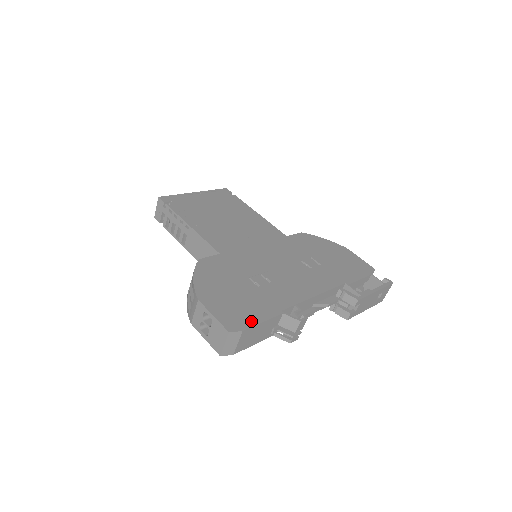
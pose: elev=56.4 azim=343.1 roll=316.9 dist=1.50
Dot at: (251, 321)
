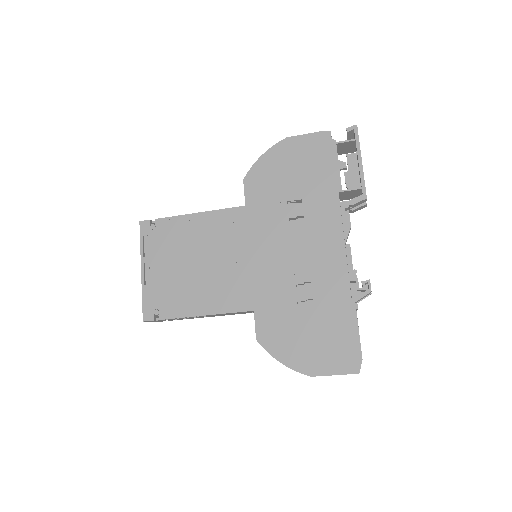
Dot at: (354, 343)
